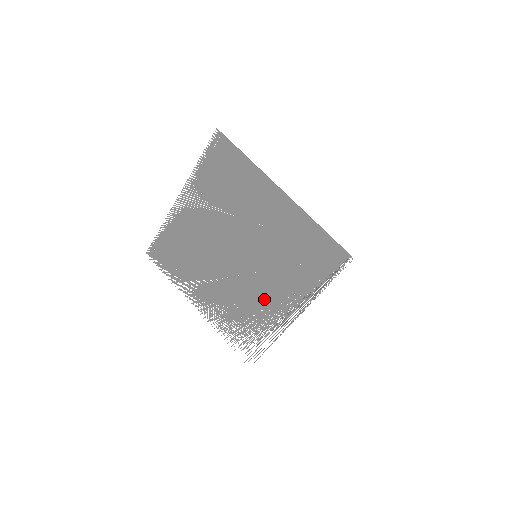
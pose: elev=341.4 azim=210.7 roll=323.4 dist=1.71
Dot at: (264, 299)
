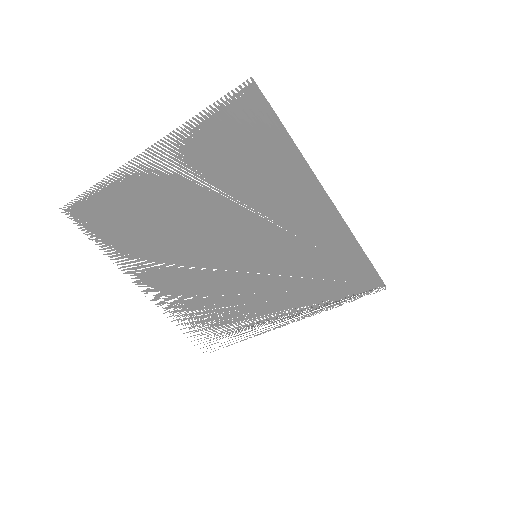
Dot at: (249, 299)
